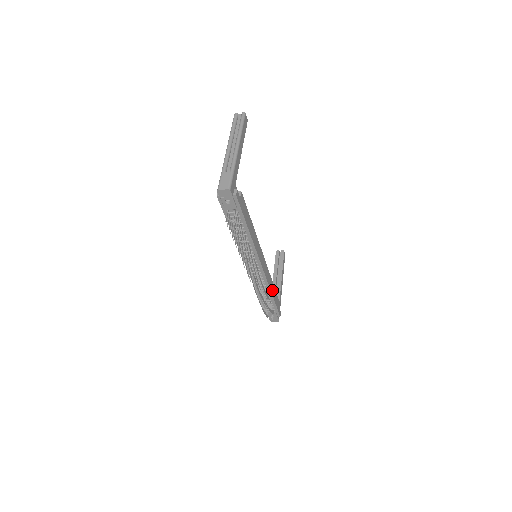
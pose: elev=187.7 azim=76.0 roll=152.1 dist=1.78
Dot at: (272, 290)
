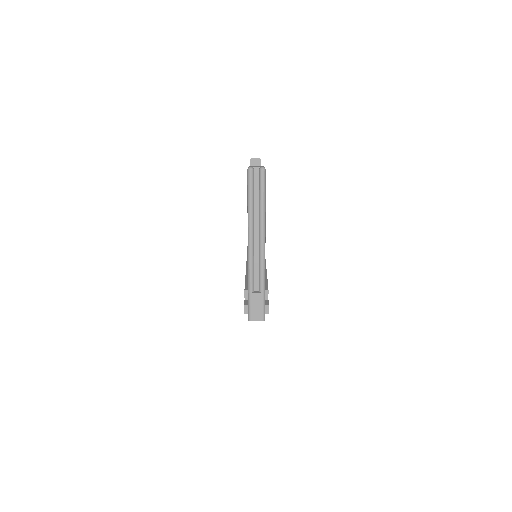
Dot at: occluded
